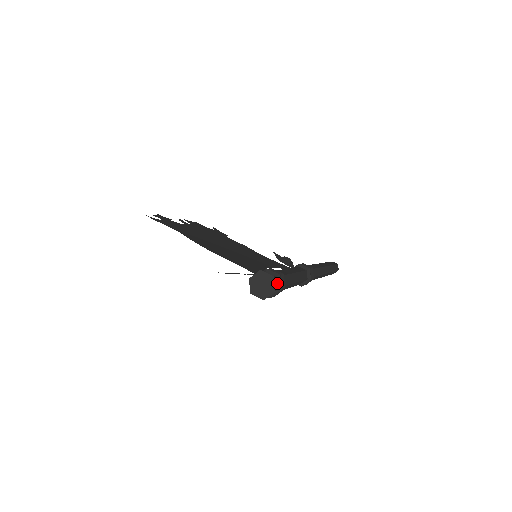
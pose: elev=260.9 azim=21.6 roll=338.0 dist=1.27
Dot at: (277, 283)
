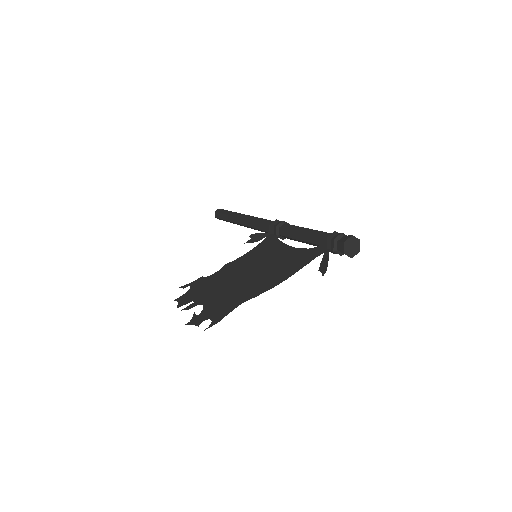
Dot at: occluded
